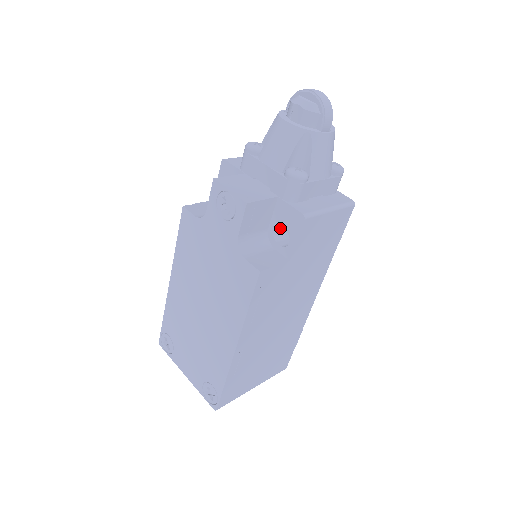
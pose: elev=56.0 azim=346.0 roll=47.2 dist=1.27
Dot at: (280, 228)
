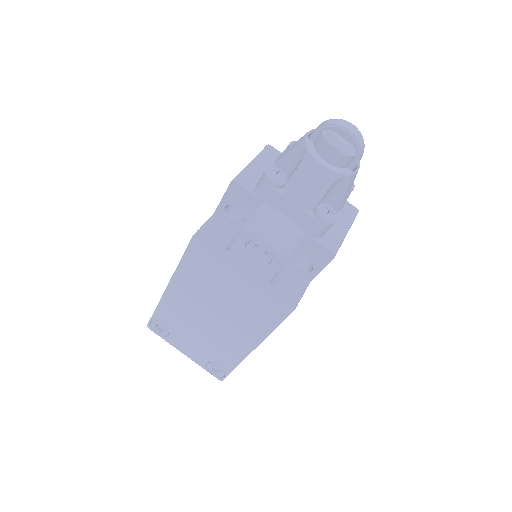
Dot at: occluded
